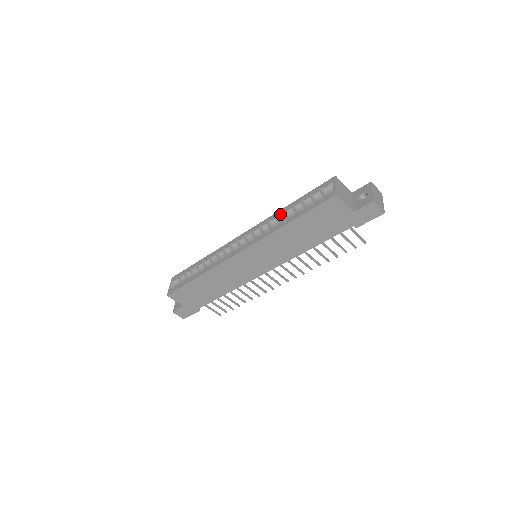
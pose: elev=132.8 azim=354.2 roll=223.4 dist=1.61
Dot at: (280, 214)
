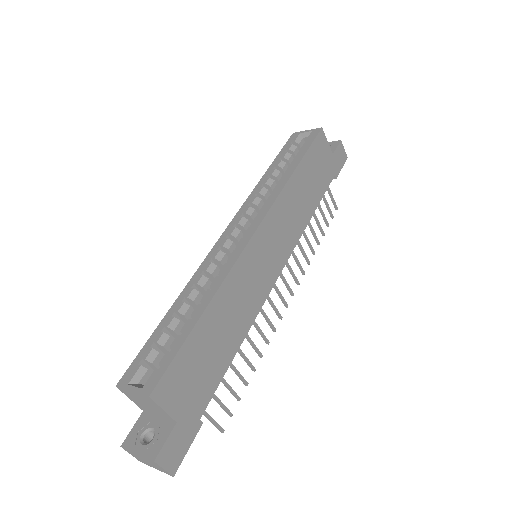
Dot at: (266, 180)
